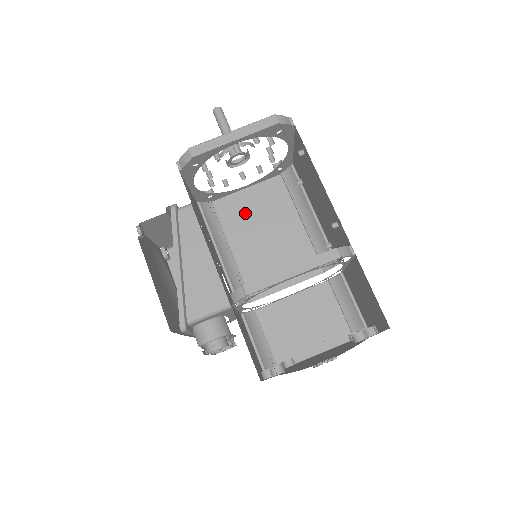
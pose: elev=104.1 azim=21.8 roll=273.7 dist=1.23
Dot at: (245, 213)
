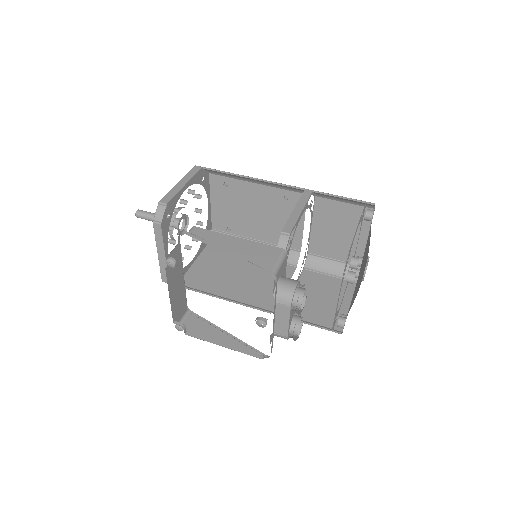
Dot at: (209, 275)
